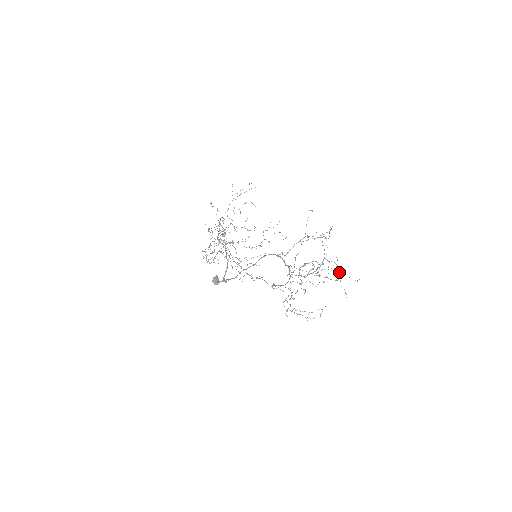
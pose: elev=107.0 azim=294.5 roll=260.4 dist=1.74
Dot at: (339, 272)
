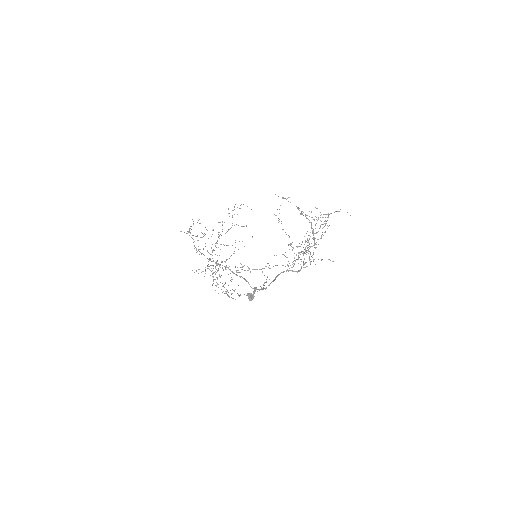
Dot at: occluded
